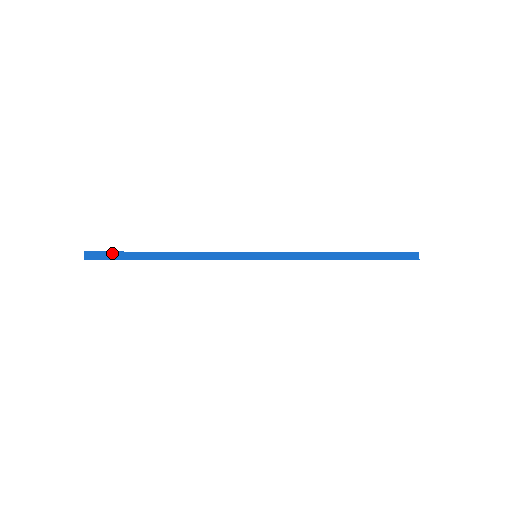
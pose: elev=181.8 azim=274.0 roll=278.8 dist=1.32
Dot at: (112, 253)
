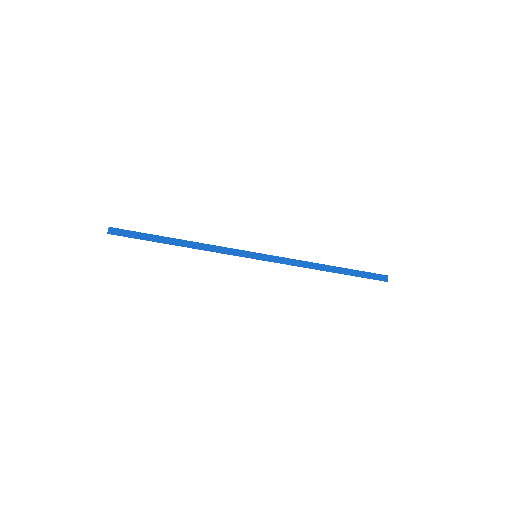
Dot at: (133, 232)
